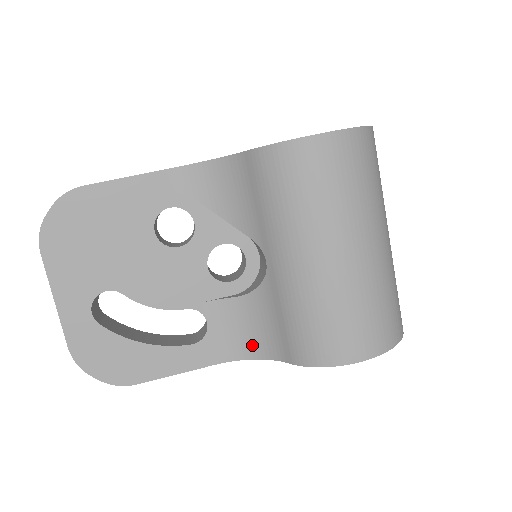
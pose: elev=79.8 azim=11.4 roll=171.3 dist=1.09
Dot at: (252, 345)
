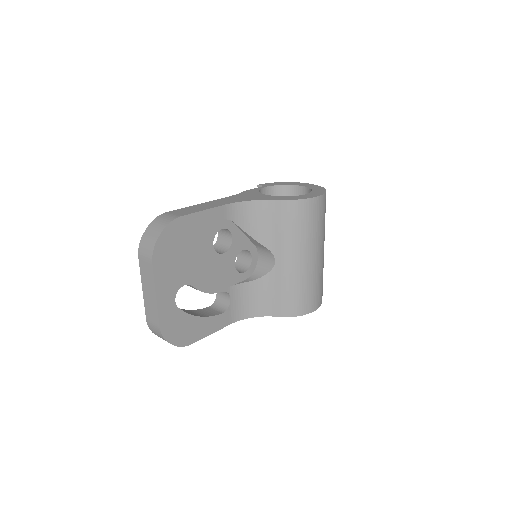
Dot at: (253, 309)
